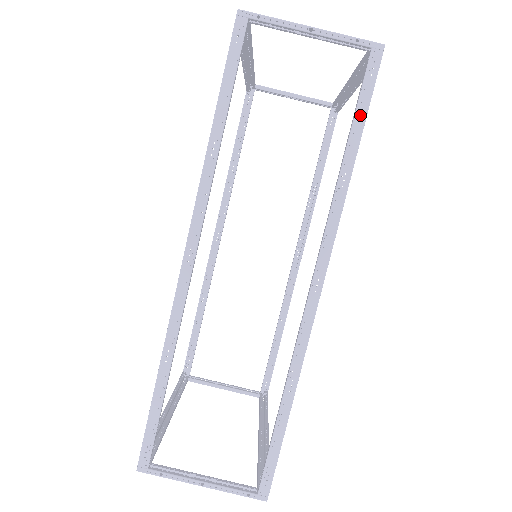
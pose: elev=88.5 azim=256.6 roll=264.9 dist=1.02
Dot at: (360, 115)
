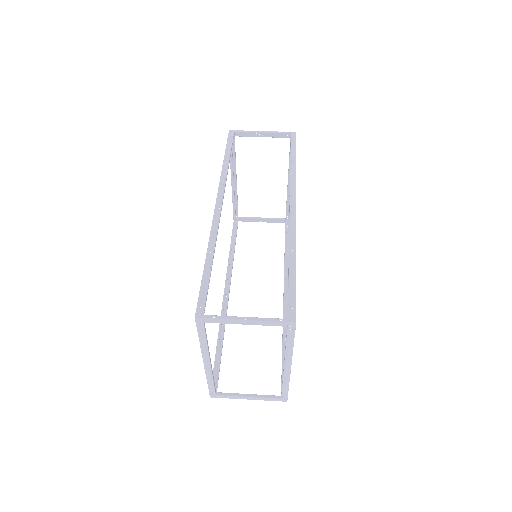
Dot at: (293, 151)
